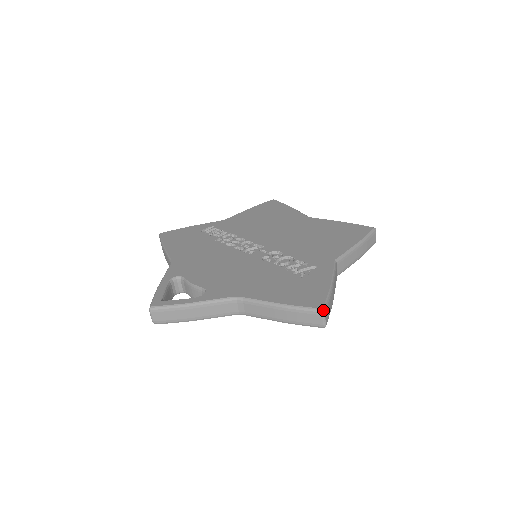
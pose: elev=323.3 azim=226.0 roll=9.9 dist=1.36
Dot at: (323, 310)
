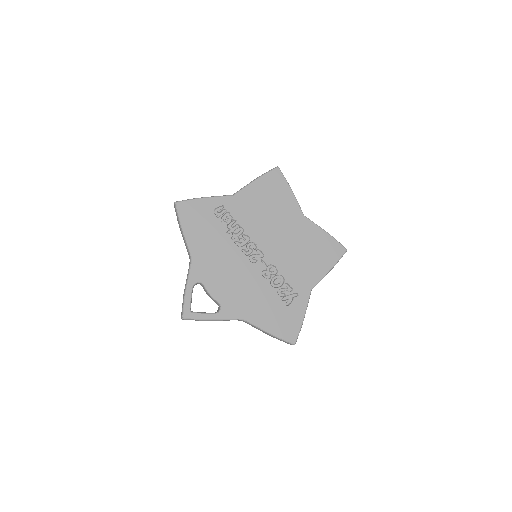
Dot at: occluded
